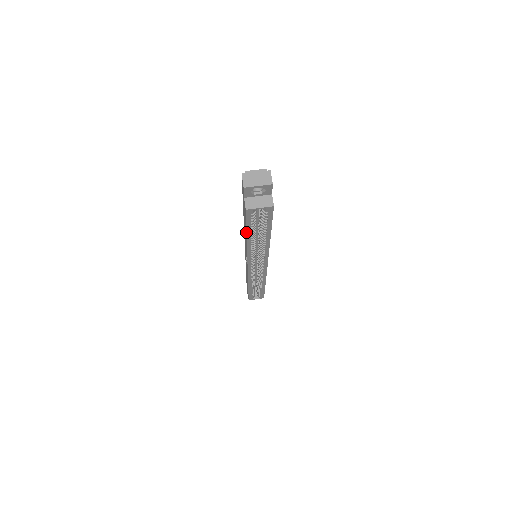
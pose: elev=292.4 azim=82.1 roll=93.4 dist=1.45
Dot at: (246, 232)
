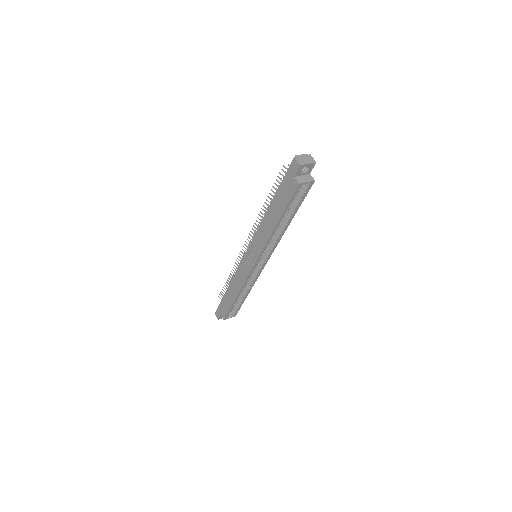
Dot at: (282, 213)
